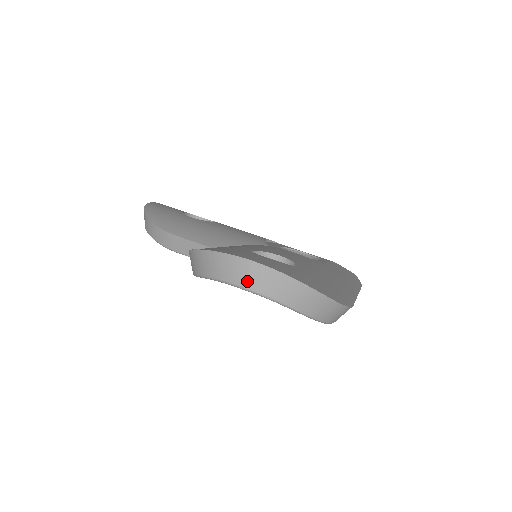
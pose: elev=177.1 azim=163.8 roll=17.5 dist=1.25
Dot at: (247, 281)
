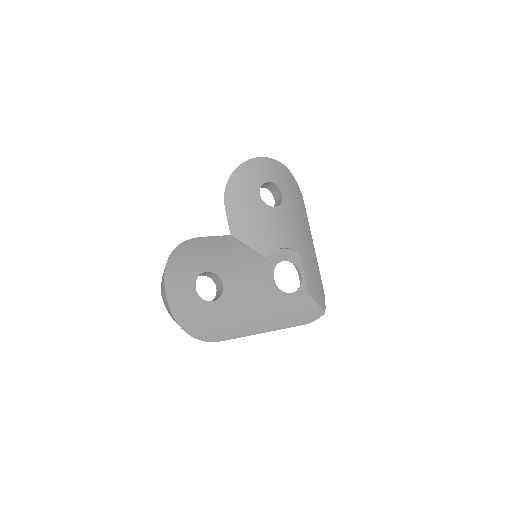
Dot at: (162, 294)
